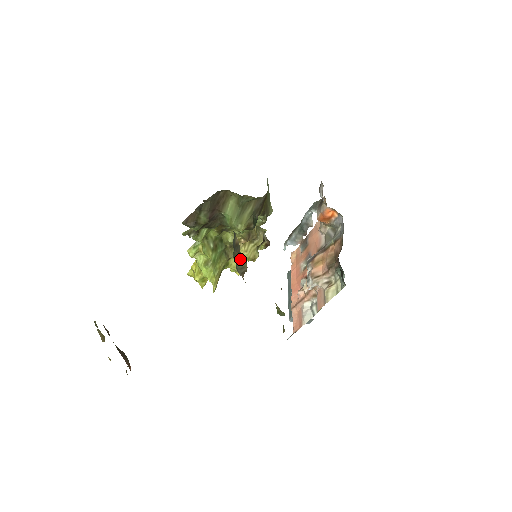
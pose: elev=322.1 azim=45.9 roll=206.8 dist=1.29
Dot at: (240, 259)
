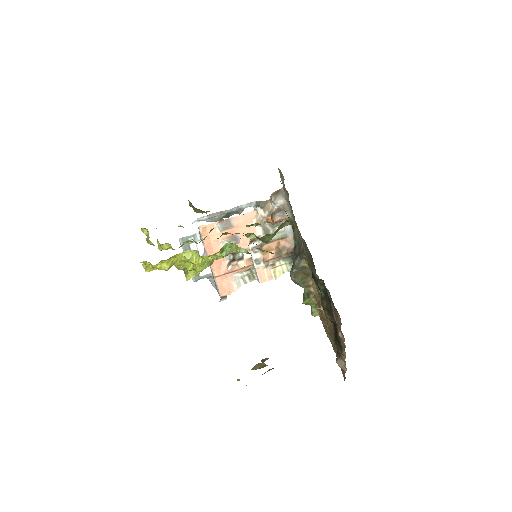
Dot at: (303, 276)
